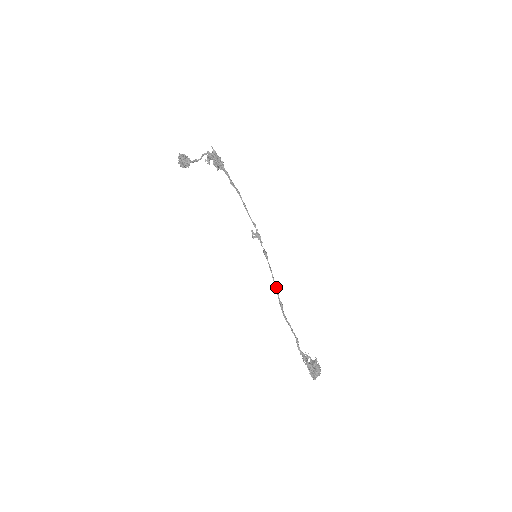
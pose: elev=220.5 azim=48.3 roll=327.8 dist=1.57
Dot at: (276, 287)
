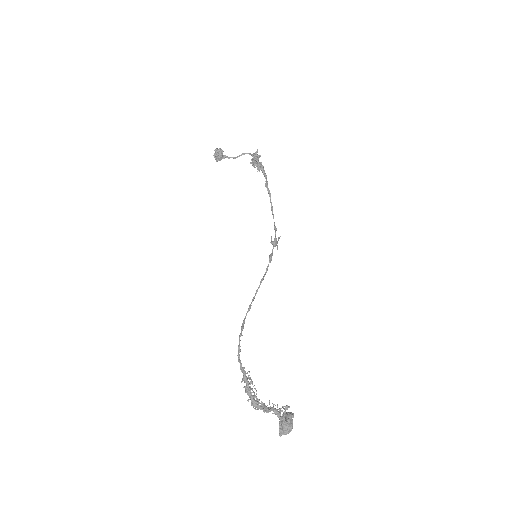
Dot at: (257, 290)
